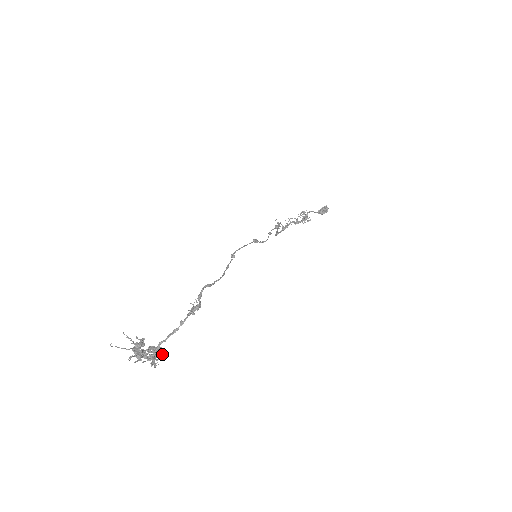
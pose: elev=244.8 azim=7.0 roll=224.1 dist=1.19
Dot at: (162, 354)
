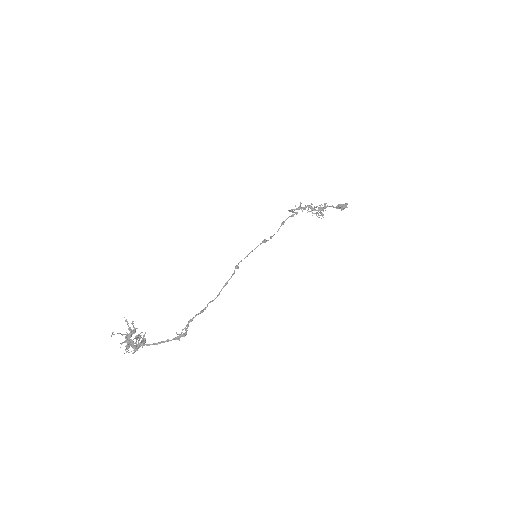
Dot at: occluded
